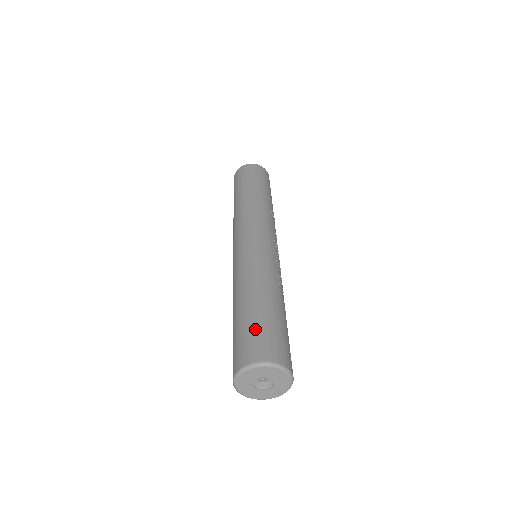
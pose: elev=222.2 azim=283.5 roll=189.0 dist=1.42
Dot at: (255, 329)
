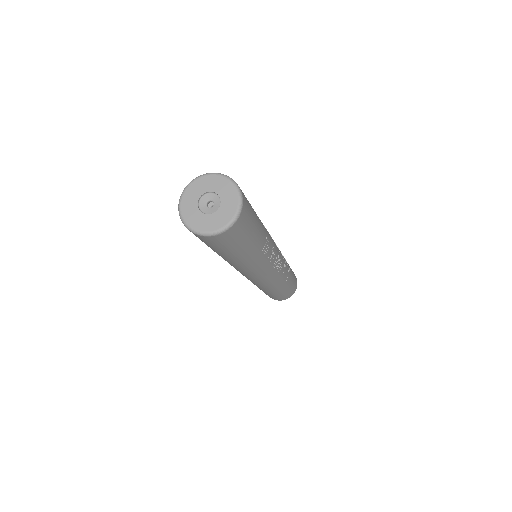
Dot at: occluded
